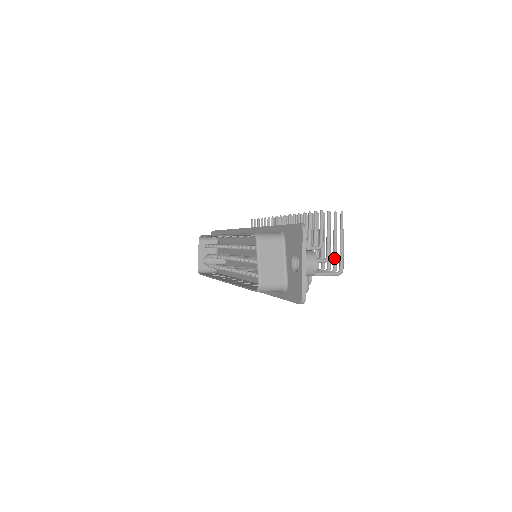
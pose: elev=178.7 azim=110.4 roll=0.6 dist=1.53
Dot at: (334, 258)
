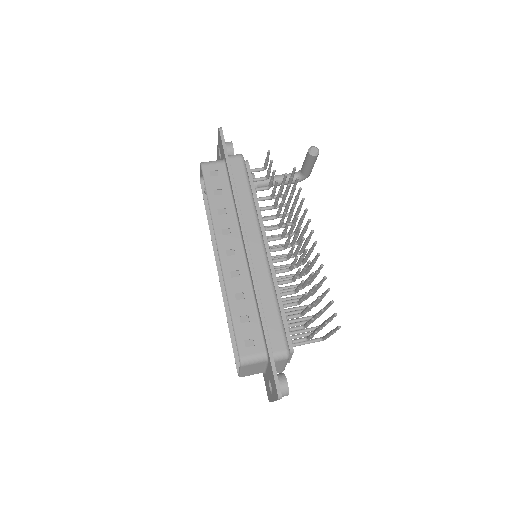
Dot at: occluded
